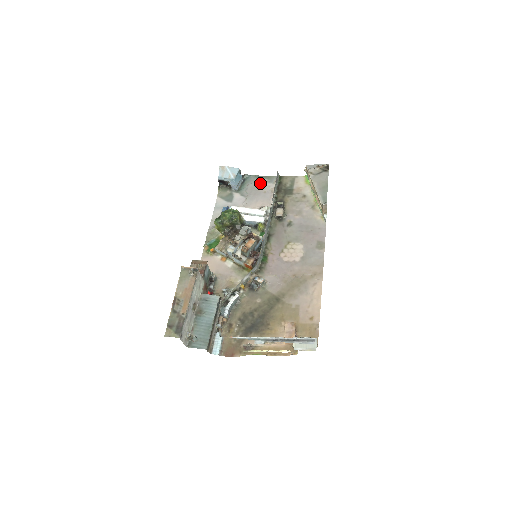
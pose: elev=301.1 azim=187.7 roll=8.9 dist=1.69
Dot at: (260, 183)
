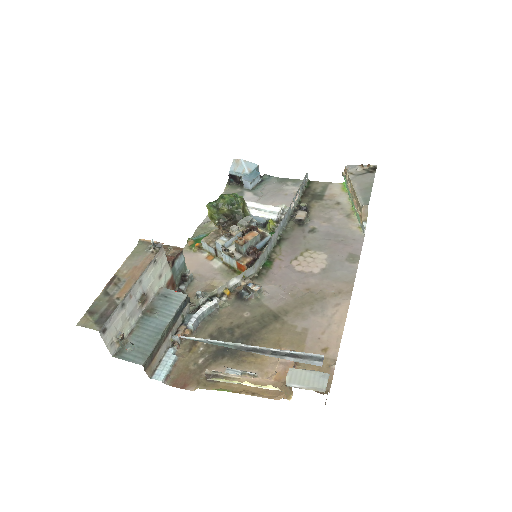
Dot at: (282, 185)
